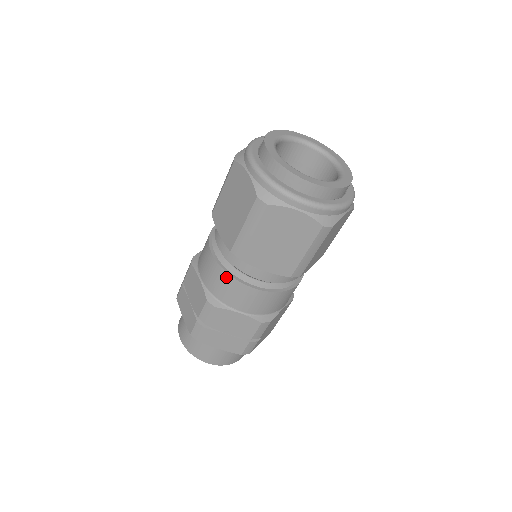
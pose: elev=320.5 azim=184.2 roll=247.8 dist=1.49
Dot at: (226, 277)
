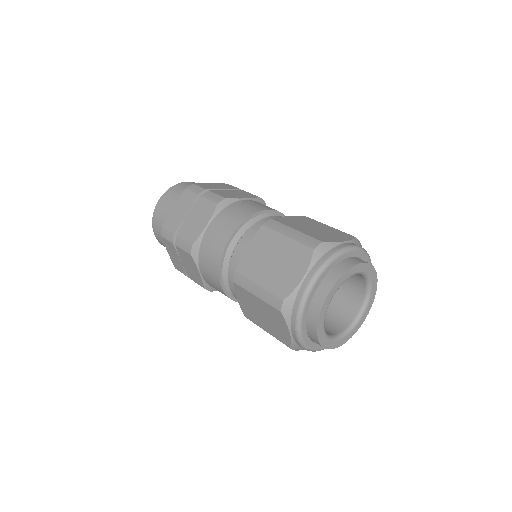
Dot at: (217, 261)
